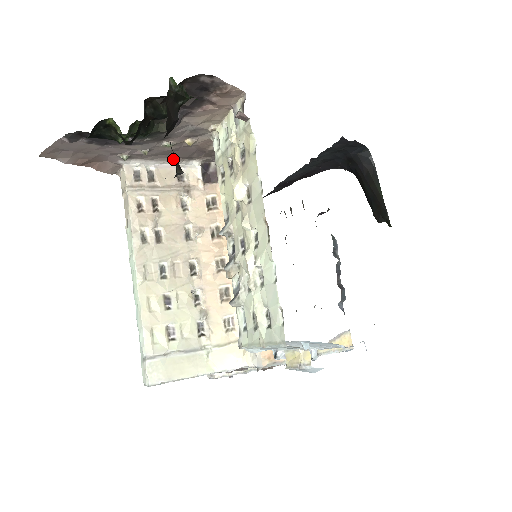
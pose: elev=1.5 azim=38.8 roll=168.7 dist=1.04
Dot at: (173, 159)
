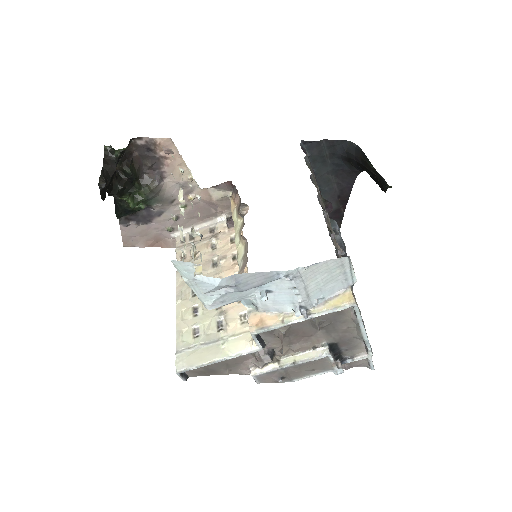
Dot at: (204, 221)
